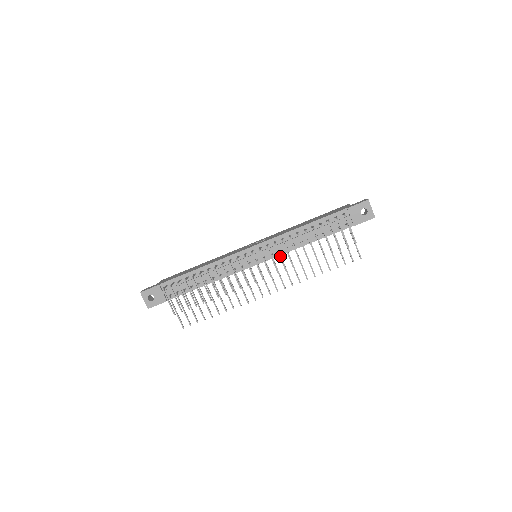
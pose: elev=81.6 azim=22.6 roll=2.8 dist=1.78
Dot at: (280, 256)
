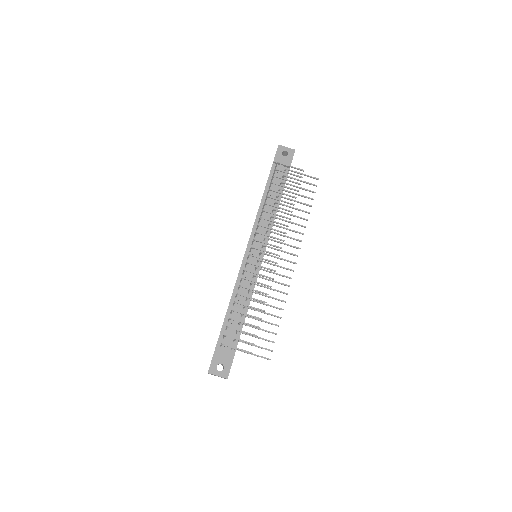
Dot at: (271, 229)
